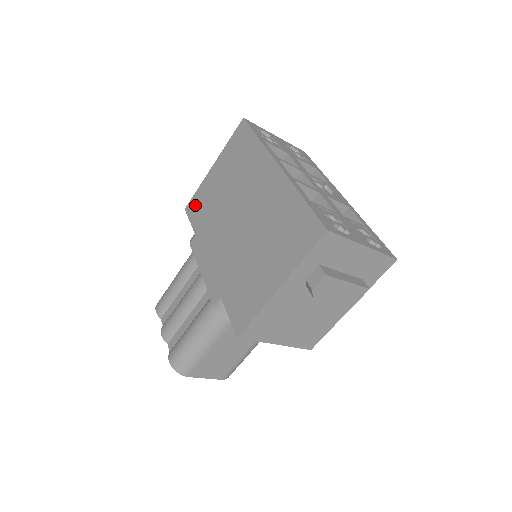
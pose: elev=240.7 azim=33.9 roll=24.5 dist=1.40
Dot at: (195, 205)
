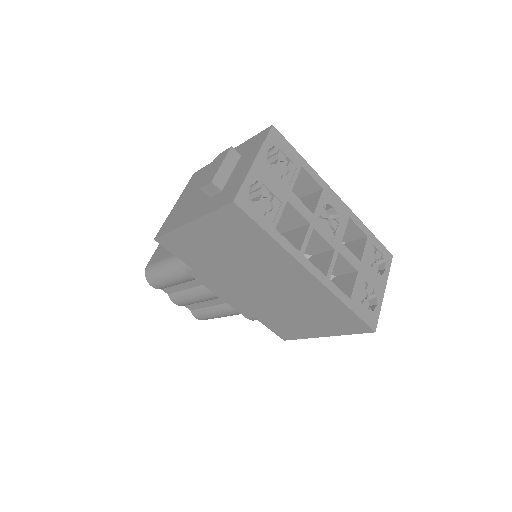
Dot at: (175, 245)
